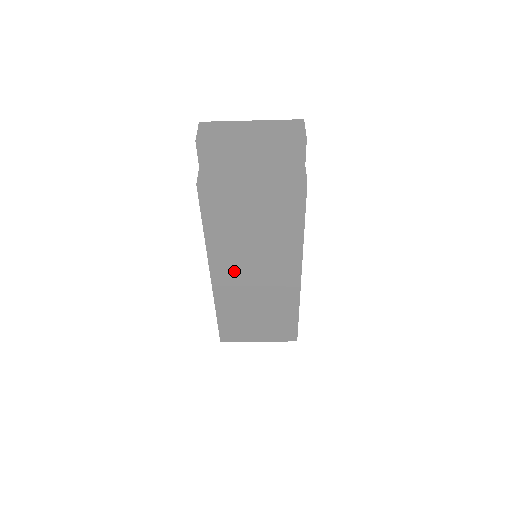
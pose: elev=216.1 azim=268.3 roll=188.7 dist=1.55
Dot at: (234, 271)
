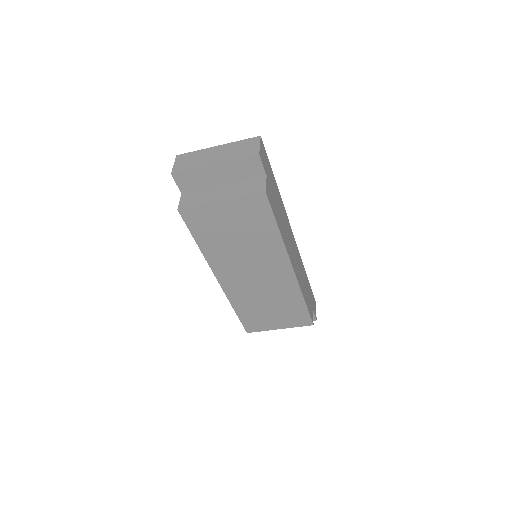
Dot at: (234, 273)
